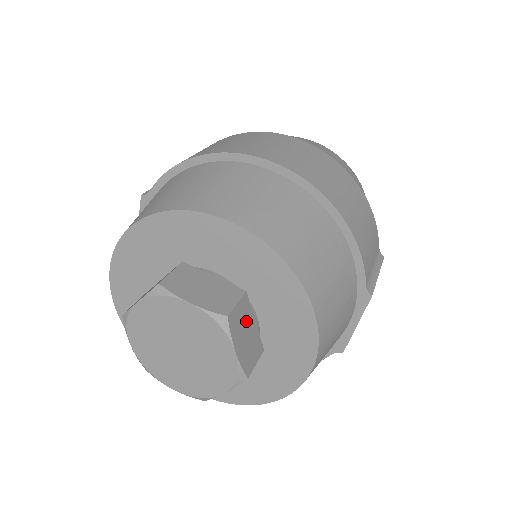
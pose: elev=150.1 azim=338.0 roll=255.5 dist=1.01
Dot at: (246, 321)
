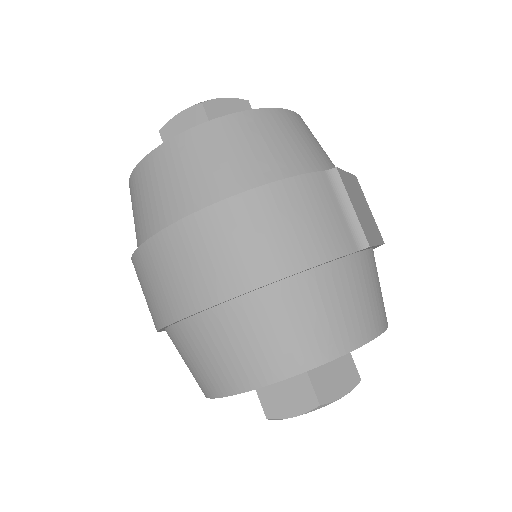
Dot at: (326, 374)
